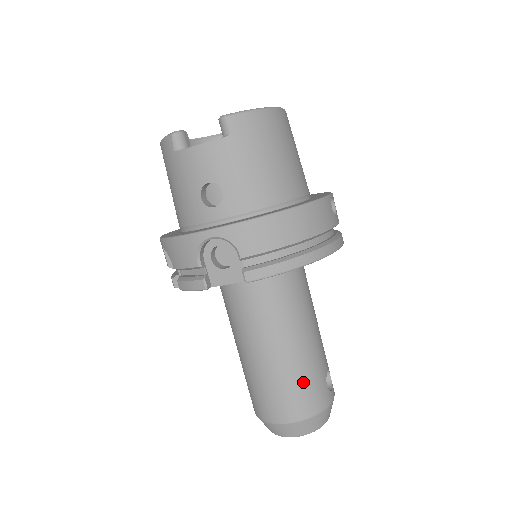
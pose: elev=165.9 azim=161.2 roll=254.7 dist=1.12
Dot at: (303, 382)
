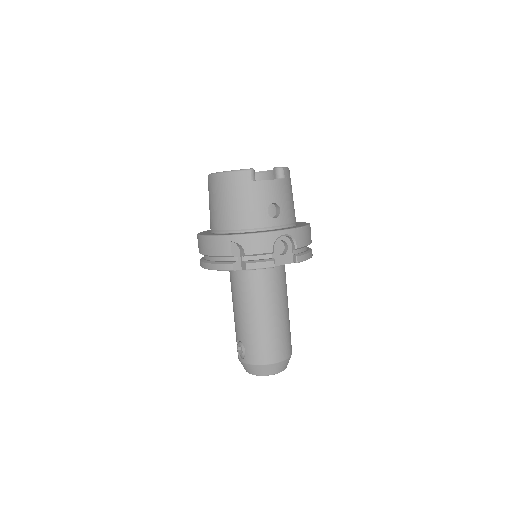
Dot at: (289, 333)
